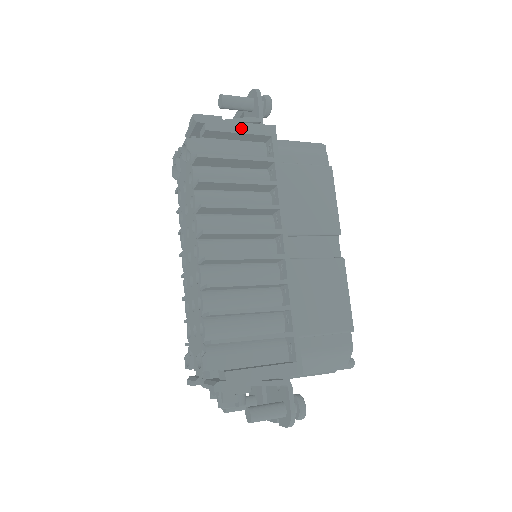
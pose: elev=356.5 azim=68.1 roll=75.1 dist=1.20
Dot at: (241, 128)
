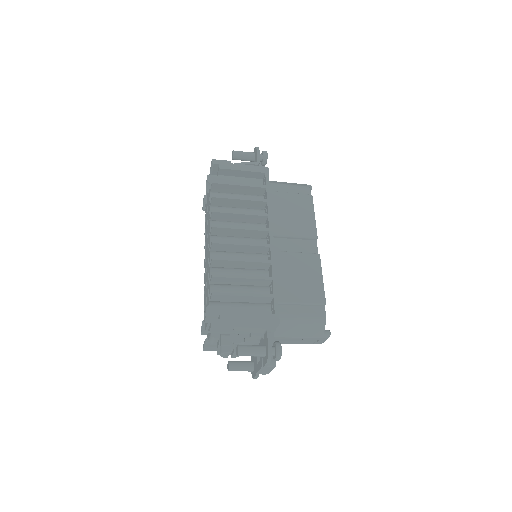
Dot at: (244, 168)
